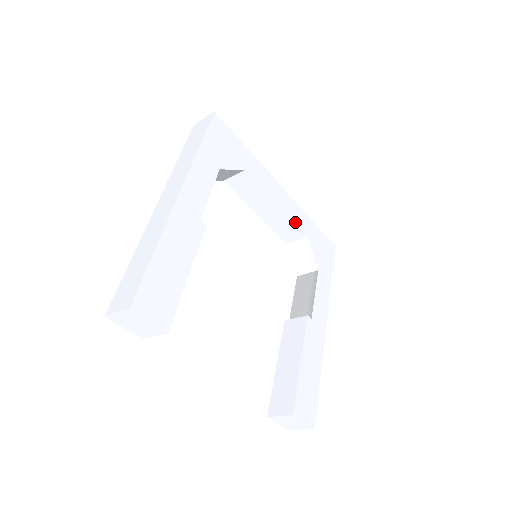
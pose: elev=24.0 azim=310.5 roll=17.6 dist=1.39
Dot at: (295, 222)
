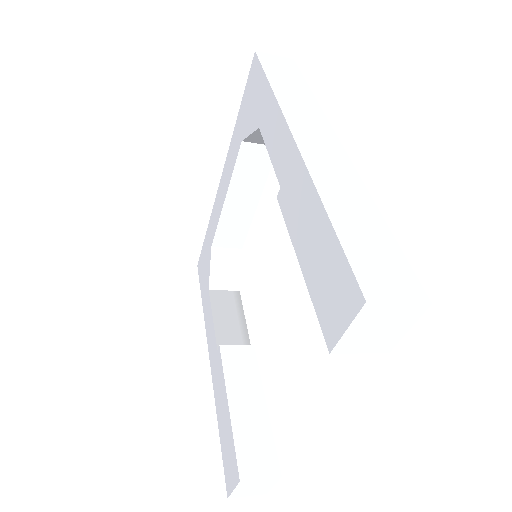
Dot at: occluded
